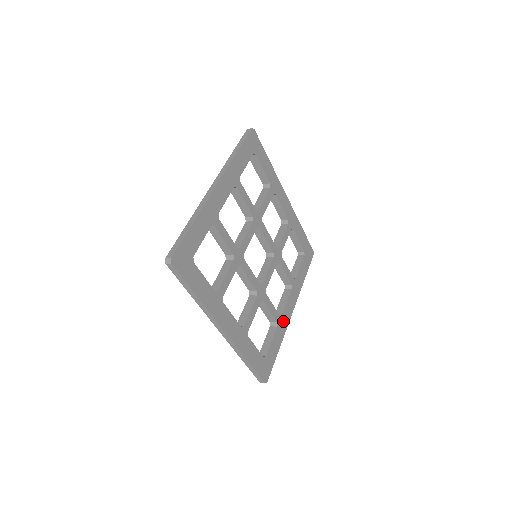
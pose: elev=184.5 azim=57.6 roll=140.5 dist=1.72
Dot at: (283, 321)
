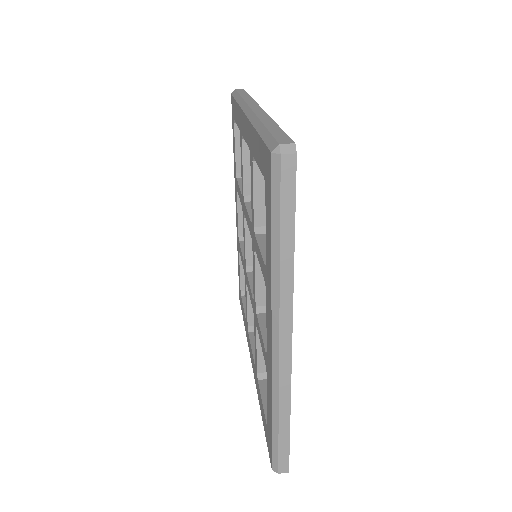
Dot at: occluded
